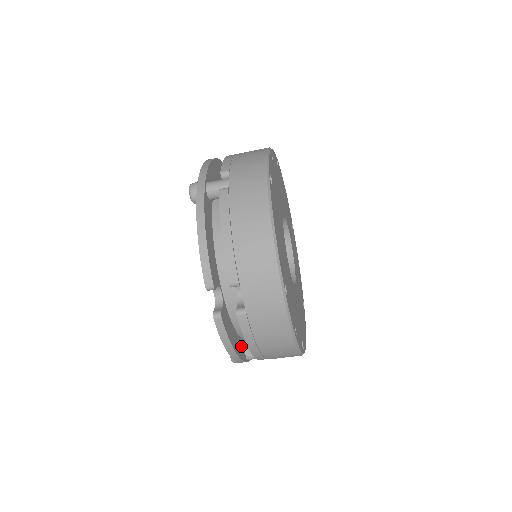
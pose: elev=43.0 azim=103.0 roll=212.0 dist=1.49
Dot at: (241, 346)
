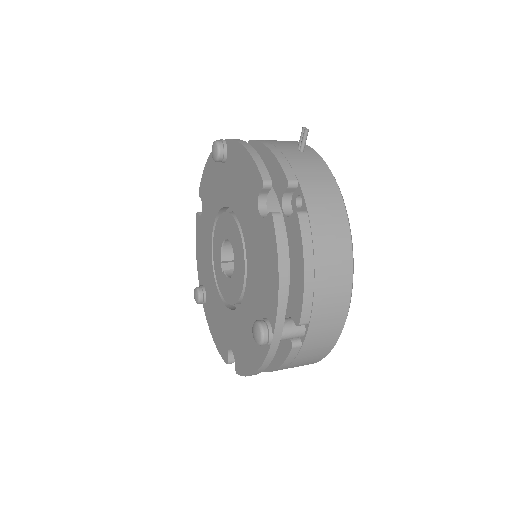
Dot at: occluded
